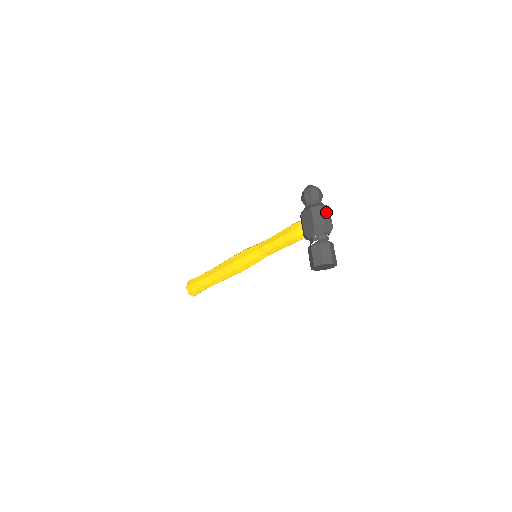
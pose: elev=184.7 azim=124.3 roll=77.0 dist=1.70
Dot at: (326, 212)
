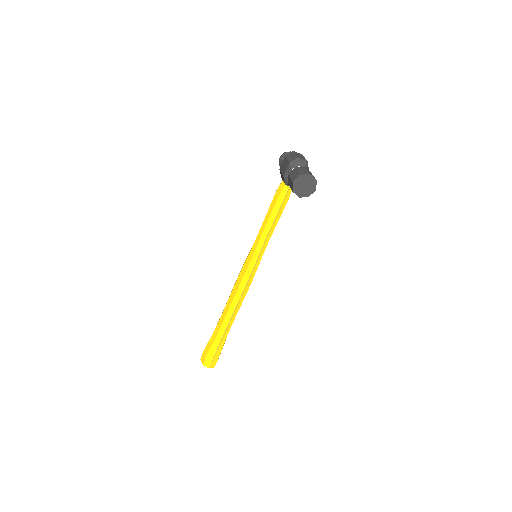
Dot at: (299, 155)
